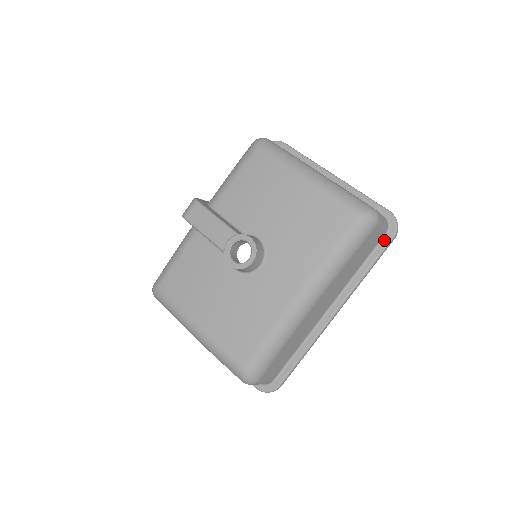
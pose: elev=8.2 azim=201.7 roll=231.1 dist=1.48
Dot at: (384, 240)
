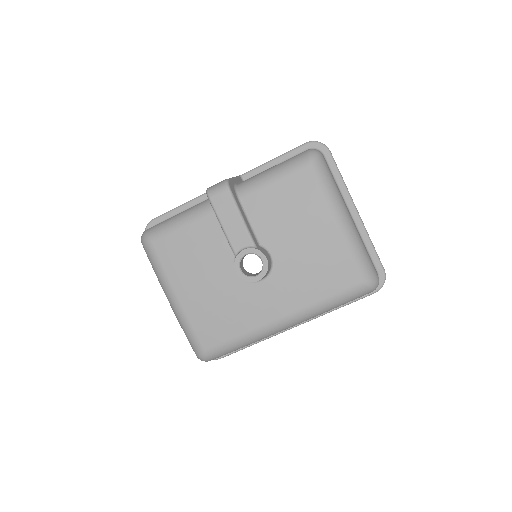
Dot at: occluded
